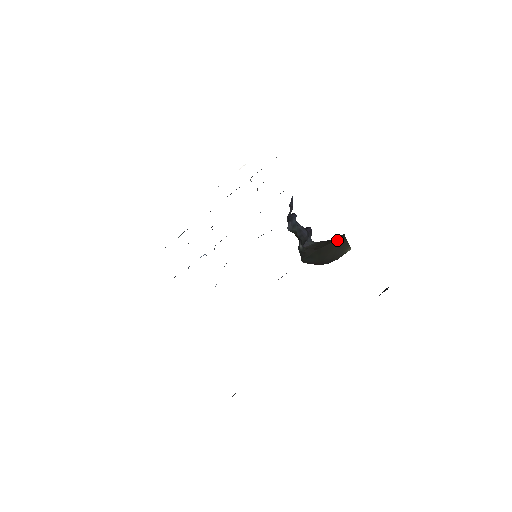
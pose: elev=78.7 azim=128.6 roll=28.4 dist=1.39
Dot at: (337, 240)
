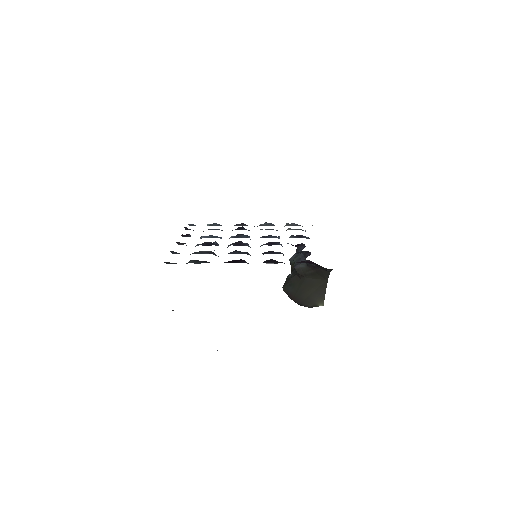
Dot at: (321, 280)
